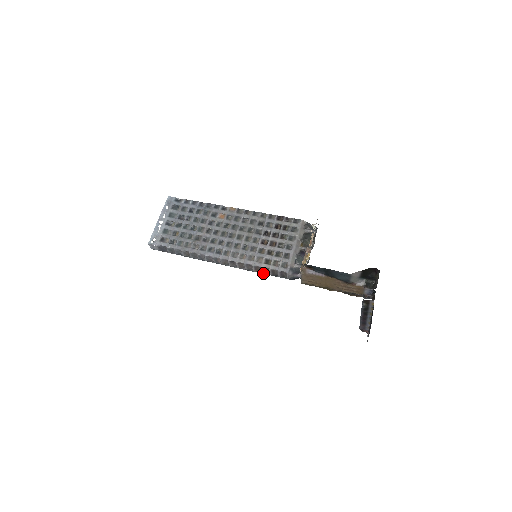
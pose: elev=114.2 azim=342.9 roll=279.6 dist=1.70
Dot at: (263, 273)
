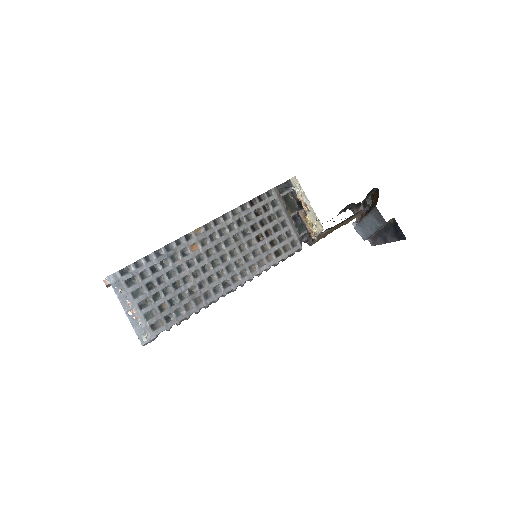
Dot at: occluded
